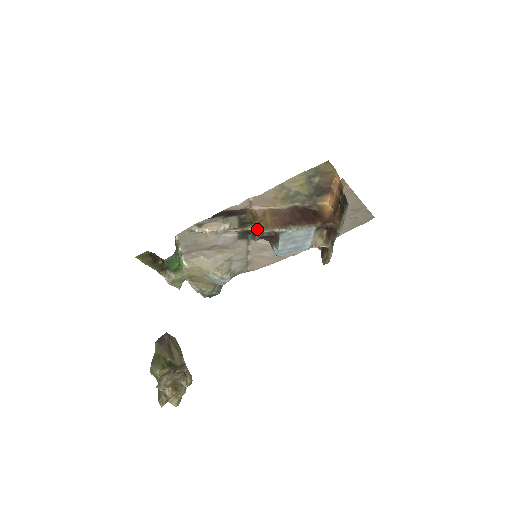
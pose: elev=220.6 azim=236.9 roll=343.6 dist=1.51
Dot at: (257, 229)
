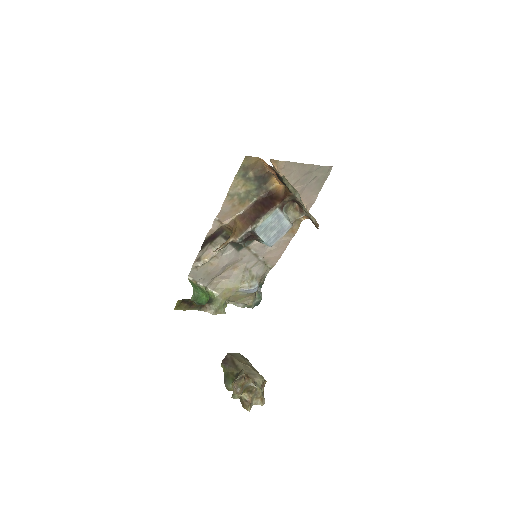
Dot at: (235, 238)
